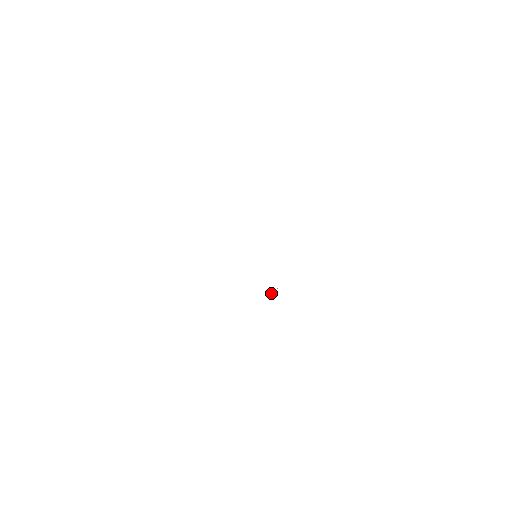
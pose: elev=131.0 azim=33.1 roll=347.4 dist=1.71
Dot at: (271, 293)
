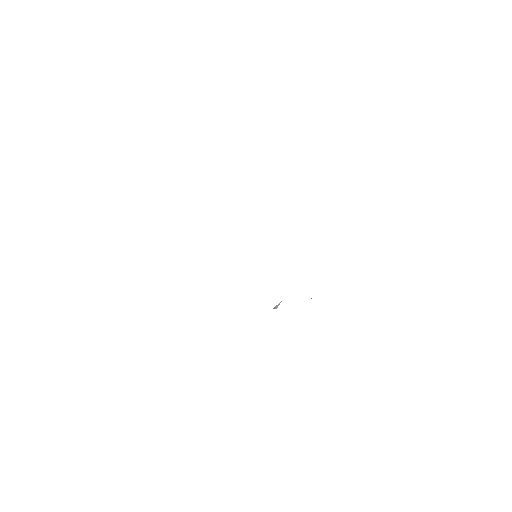
Dot at: (278, 305)
